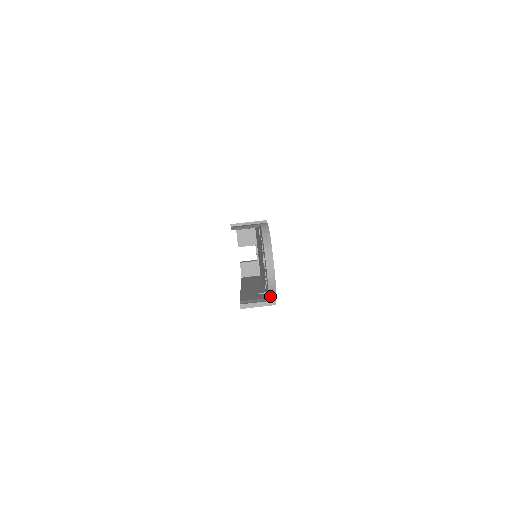
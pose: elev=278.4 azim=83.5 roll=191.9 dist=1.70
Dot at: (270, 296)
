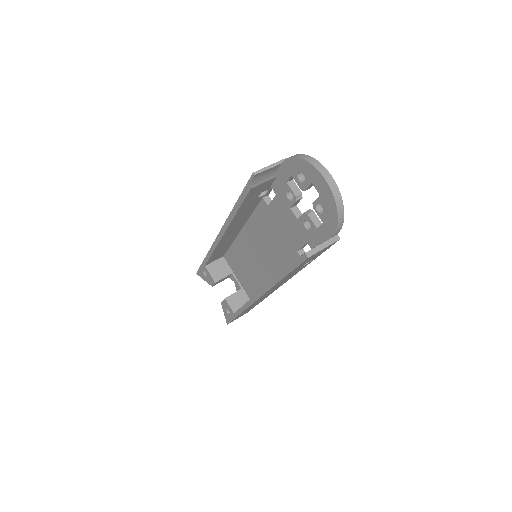
Dot at: (338, 219)
